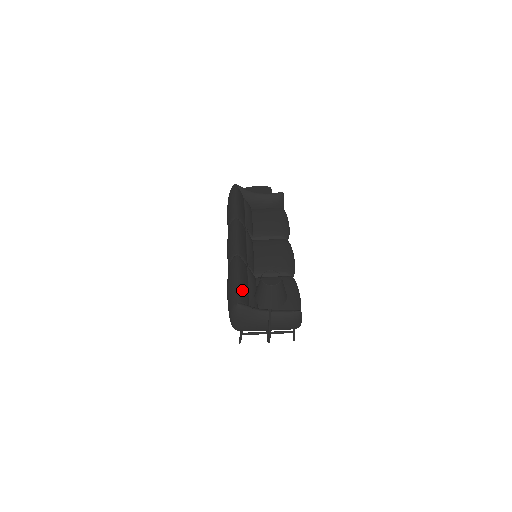
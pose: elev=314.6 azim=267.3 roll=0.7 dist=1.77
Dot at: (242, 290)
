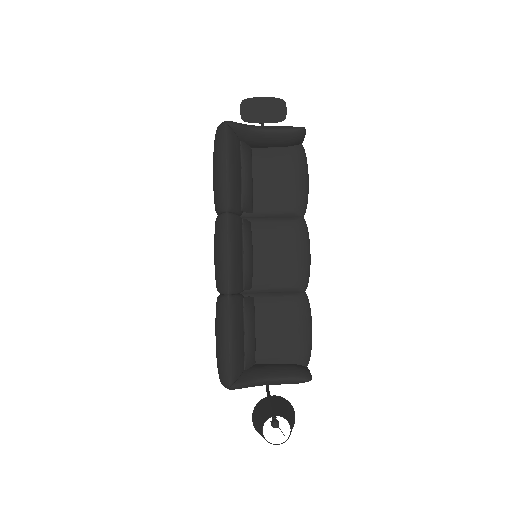
Dot at: (235, 361)
